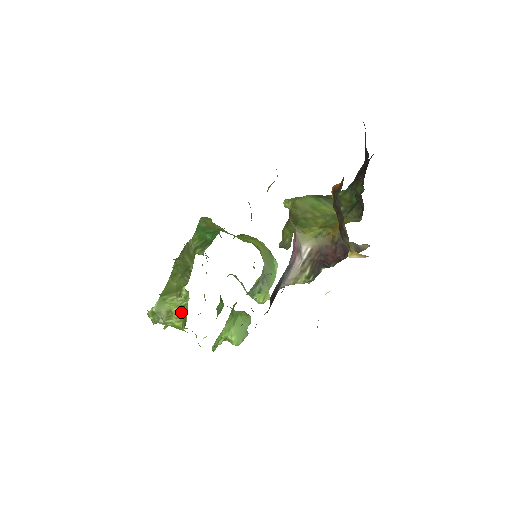
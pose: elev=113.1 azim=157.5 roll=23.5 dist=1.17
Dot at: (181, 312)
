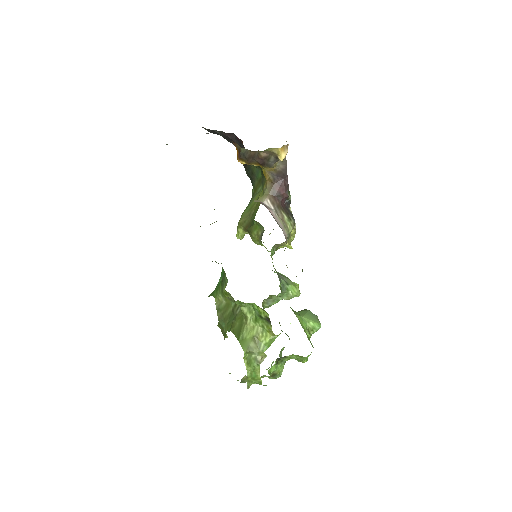
Dot at: (259, 326)
